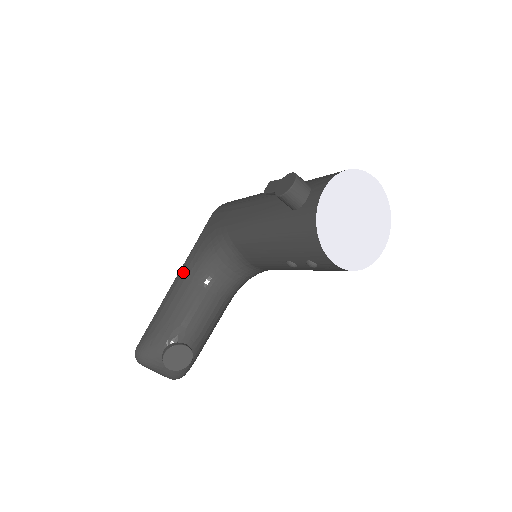
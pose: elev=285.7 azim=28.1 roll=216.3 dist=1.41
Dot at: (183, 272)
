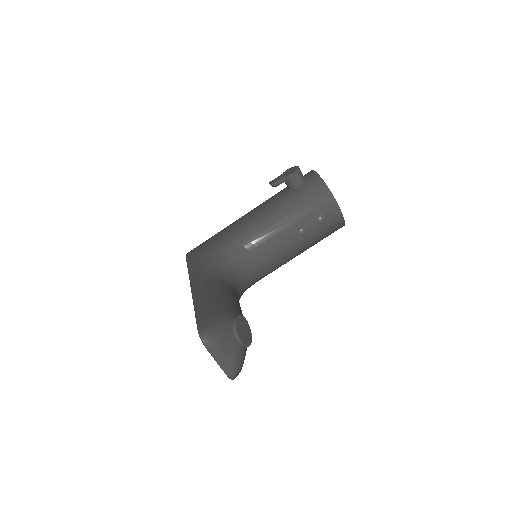
Dot at: (197, 280)
